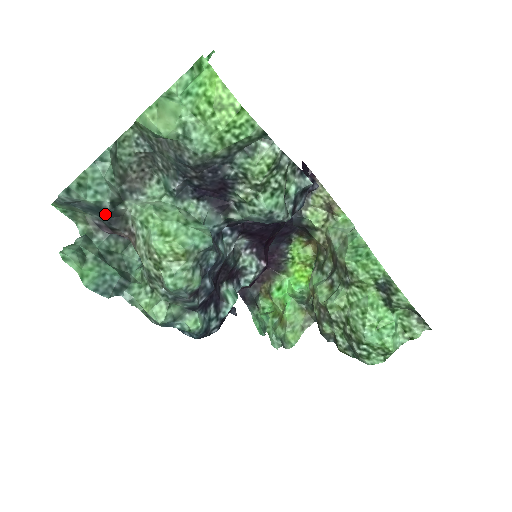
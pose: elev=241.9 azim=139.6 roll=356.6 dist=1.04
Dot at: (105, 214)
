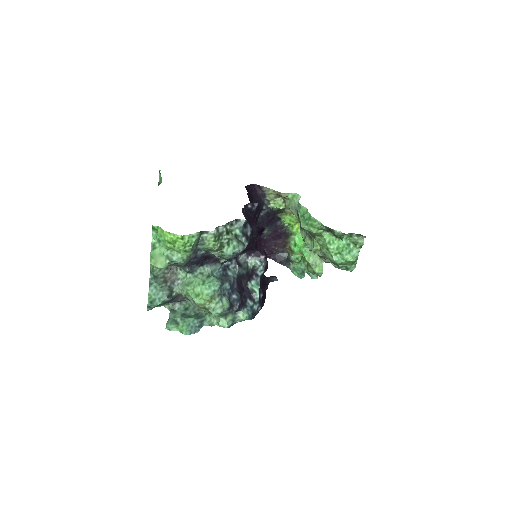
Dot at: (170, 301)
